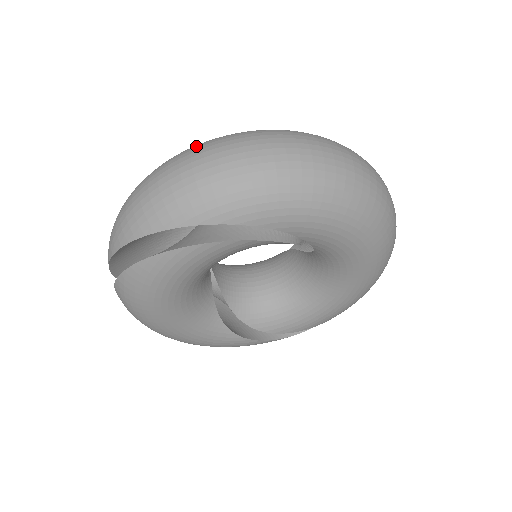
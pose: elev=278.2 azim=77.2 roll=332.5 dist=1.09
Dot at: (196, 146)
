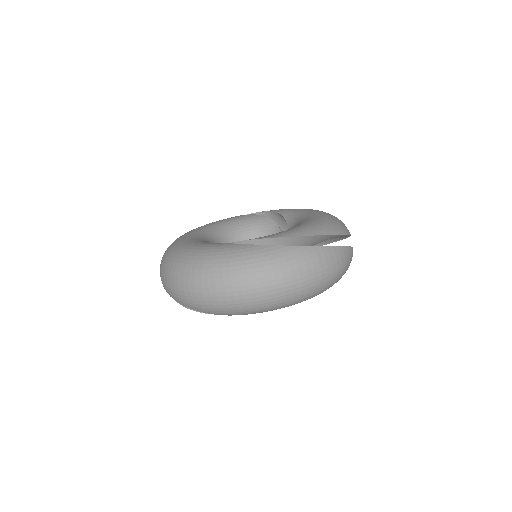
Dot at: (218, 273)
